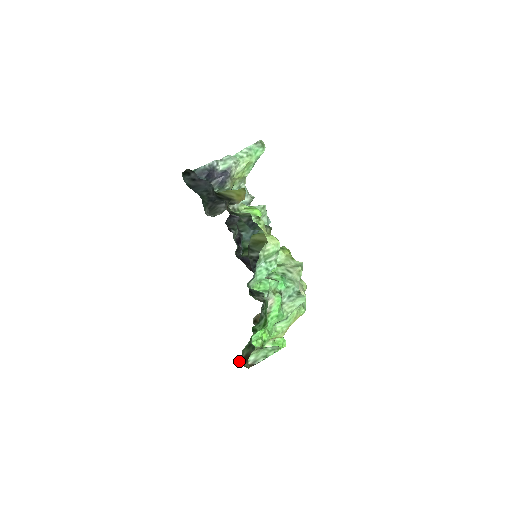
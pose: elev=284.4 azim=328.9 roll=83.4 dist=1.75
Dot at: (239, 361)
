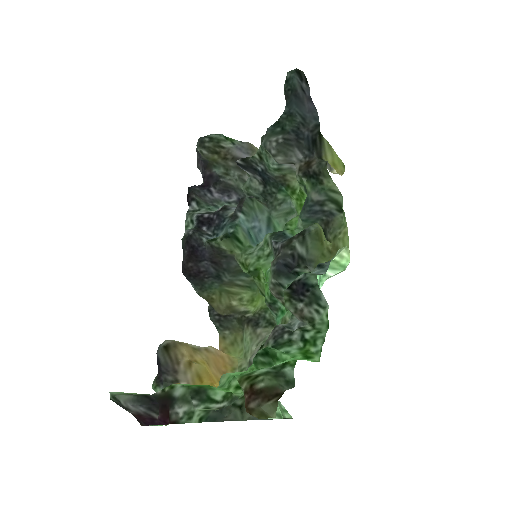
Dot at: (133, 397)
